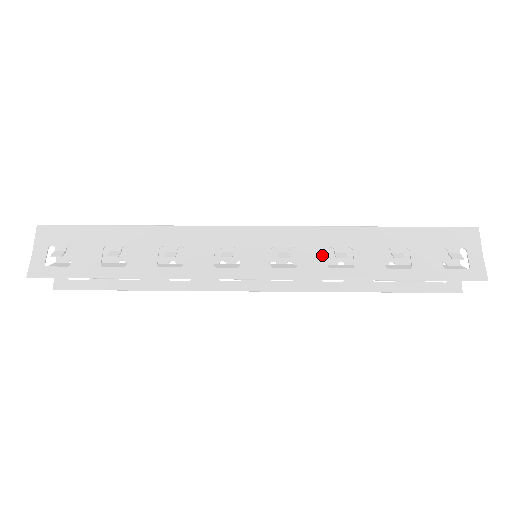
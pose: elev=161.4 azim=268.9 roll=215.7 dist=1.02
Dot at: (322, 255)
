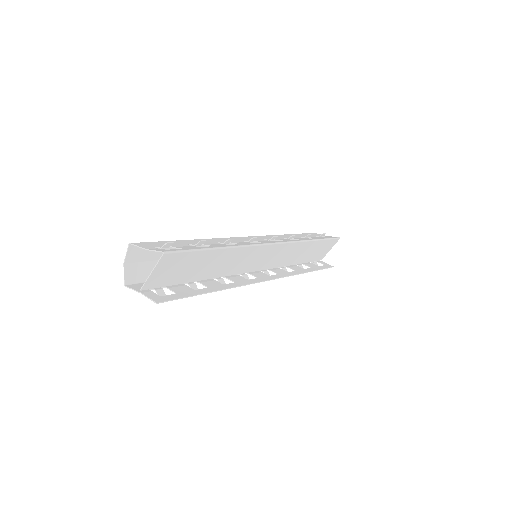
Dot at: (285, 239)
